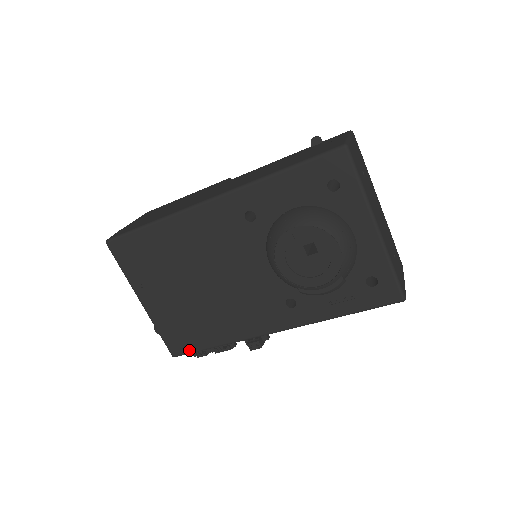
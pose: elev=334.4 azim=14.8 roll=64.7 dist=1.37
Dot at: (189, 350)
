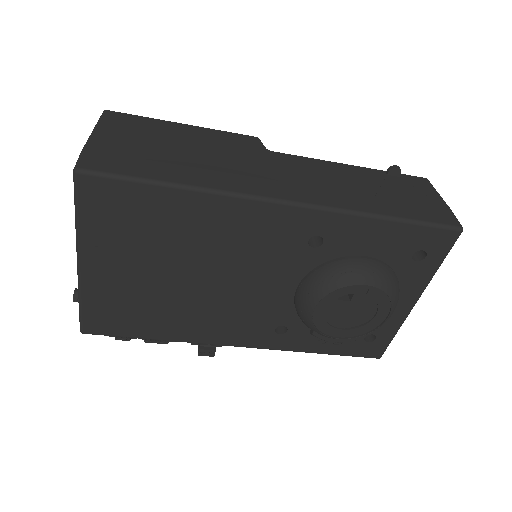
Dot at: (113, 333)
